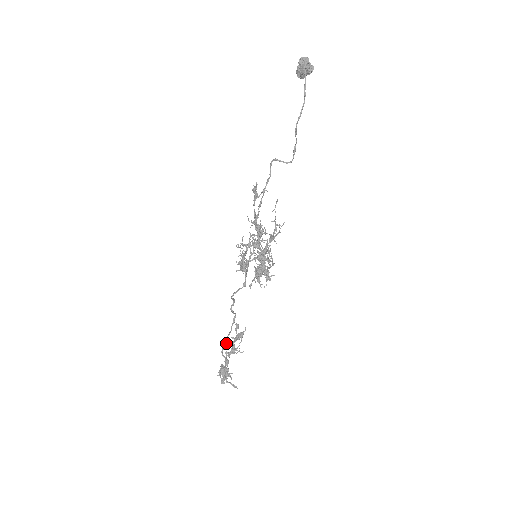
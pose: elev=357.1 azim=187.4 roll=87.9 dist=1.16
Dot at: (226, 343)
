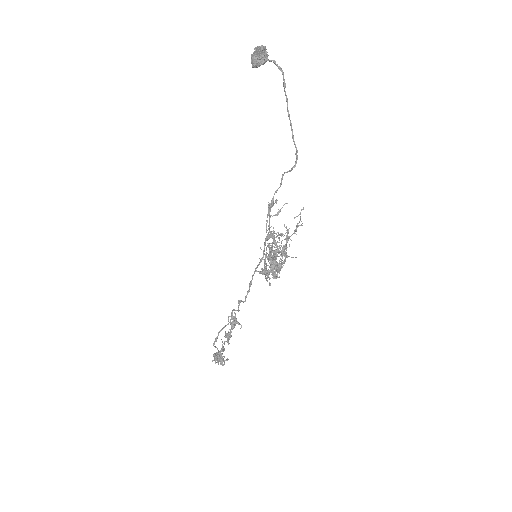
Dot at: occluded
